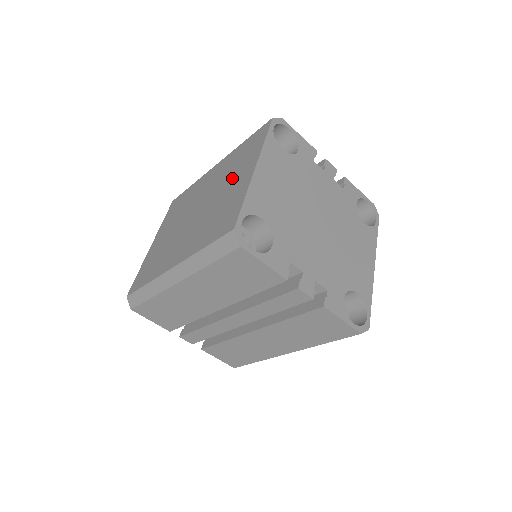
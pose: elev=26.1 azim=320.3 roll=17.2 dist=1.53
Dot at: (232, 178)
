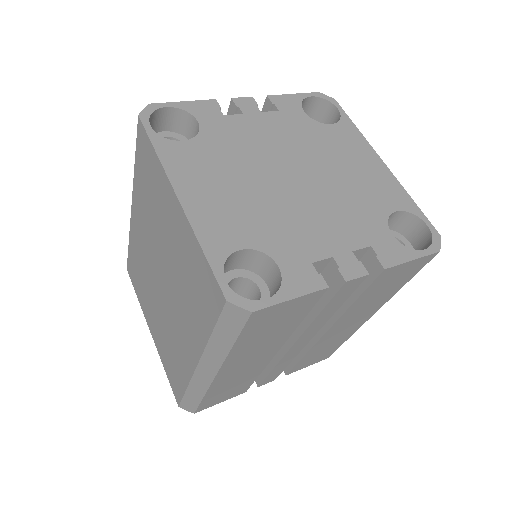
Dot at: (163, 222)
